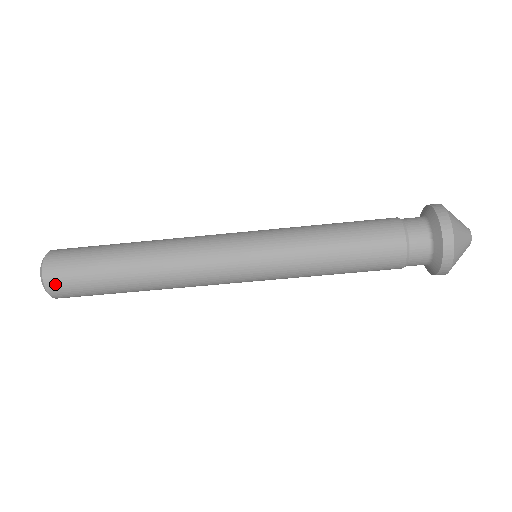
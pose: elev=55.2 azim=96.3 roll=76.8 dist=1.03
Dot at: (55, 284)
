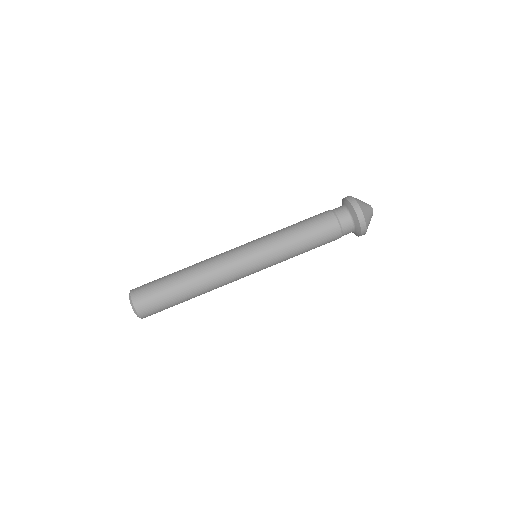
Dot at: (137, 289)
